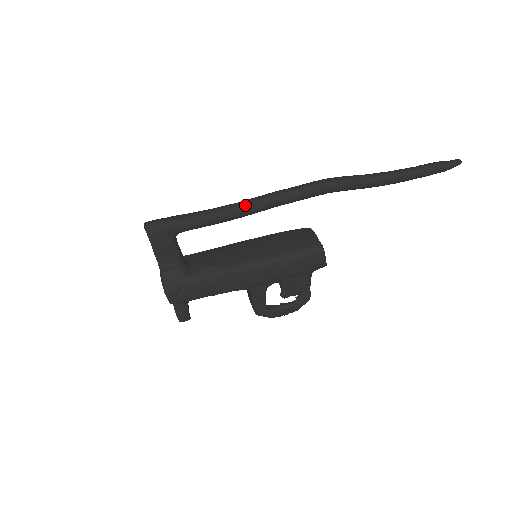
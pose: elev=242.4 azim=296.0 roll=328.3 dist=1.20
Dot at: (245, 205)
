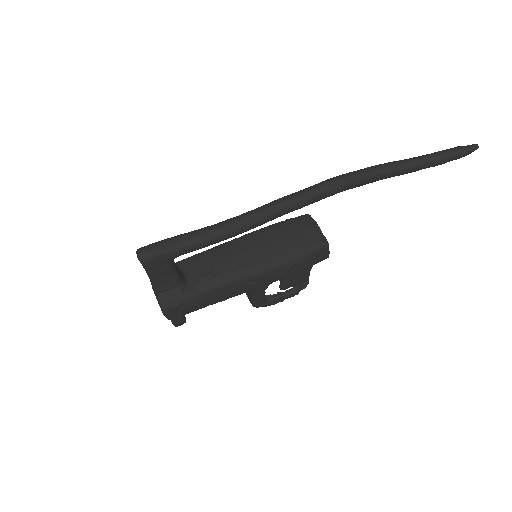
Dot at: (252, 219)
